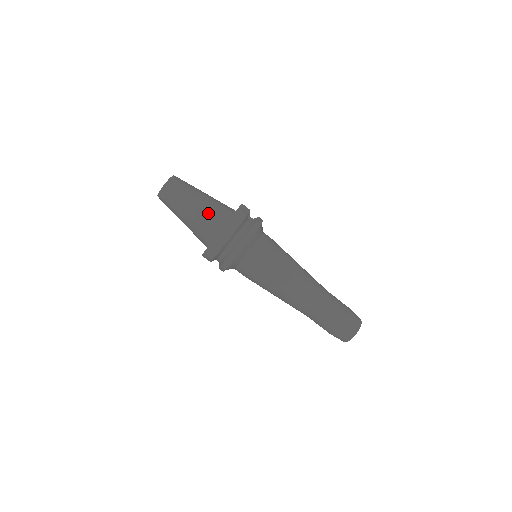
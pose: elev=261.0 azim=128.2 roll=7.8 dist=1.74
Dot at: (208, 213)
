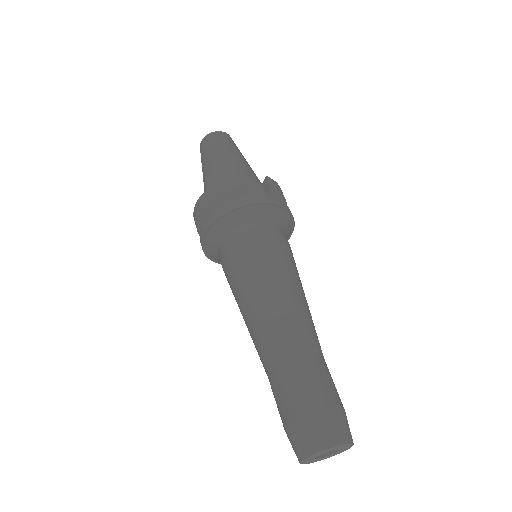
Dot at: (213, 177)
